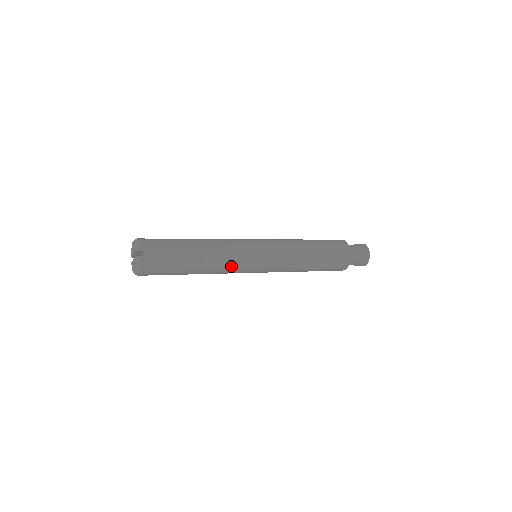
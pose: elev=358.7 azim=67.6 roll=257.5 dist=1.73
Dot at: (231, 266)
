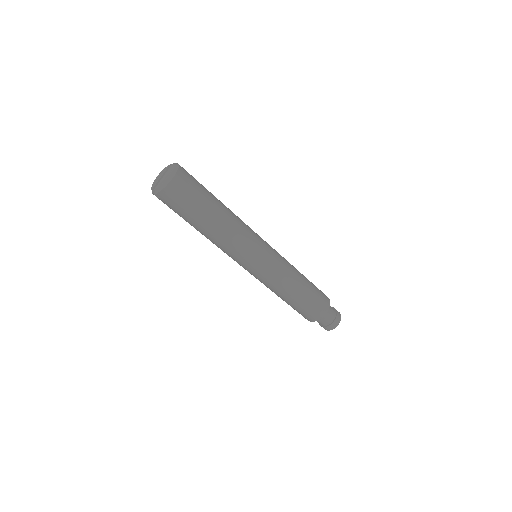
Dot at: (247, 228)
